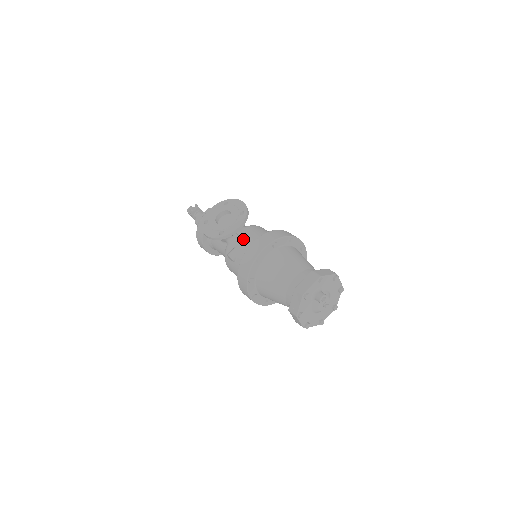
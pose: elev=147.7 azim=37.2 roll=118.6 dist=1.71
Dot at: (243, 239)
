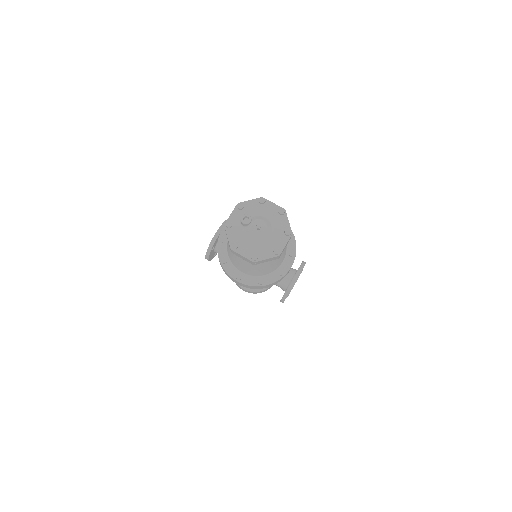
Dot at: occluded
